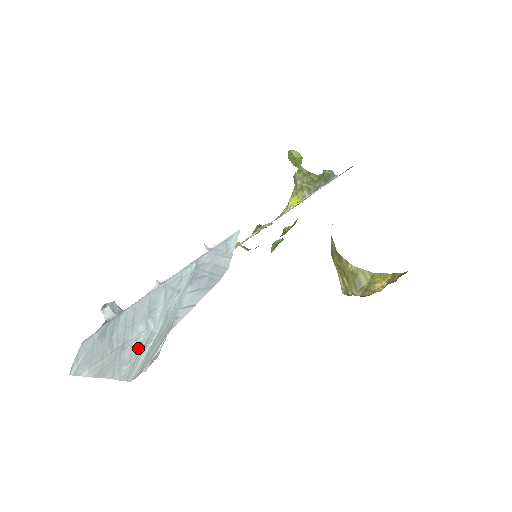
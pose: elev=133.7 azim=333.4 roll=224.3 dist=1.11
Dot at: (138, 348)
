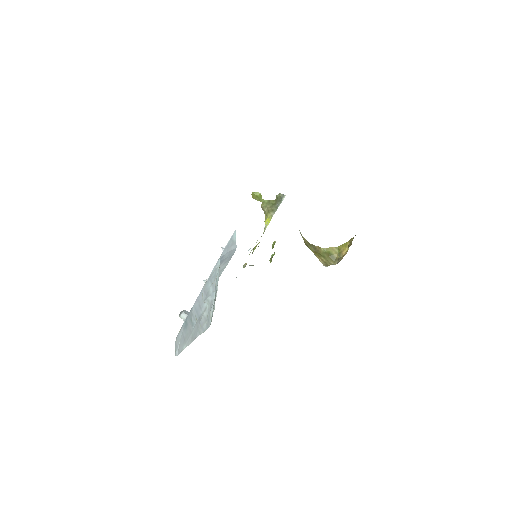
Dot at: (207, 313)
